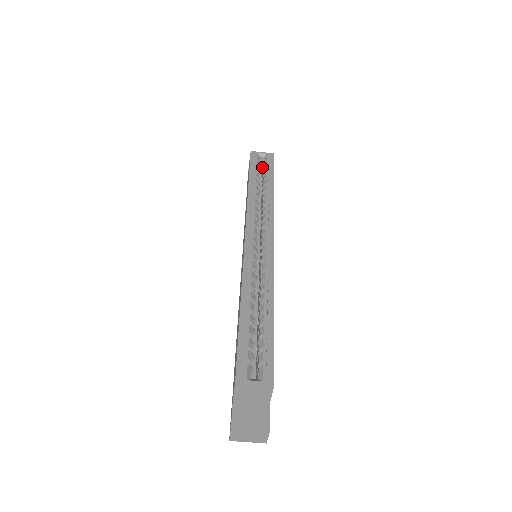
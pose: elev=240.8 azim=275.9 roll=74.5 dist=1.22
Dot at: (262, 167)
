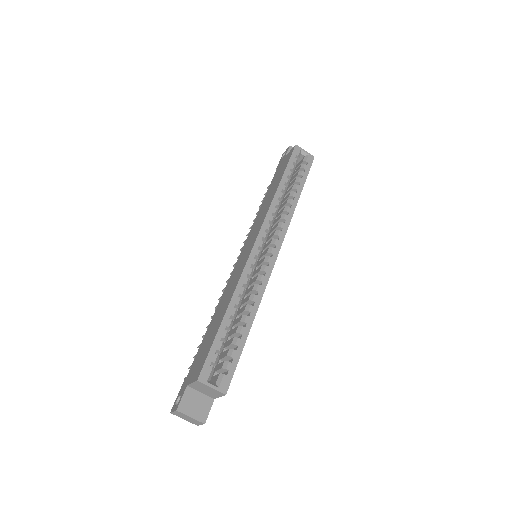
Dot at: (298, 162)
